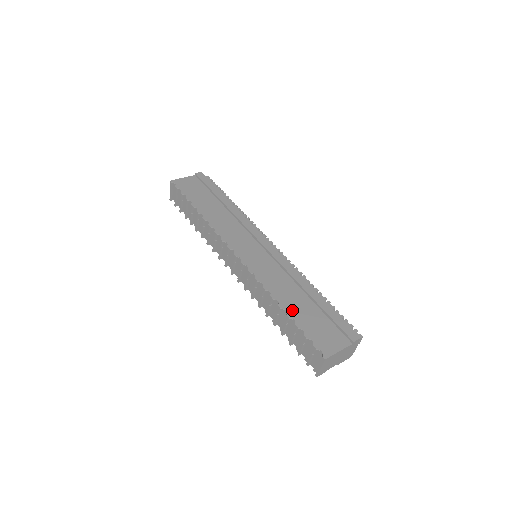
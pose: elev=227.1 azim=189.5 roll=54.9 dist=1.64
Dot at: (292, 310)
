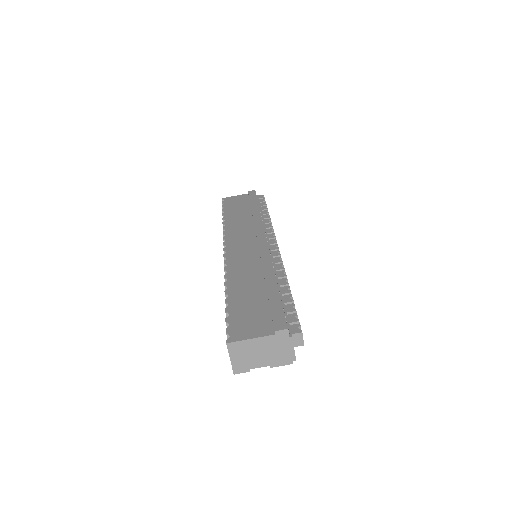
Dot at: (235, 296)
